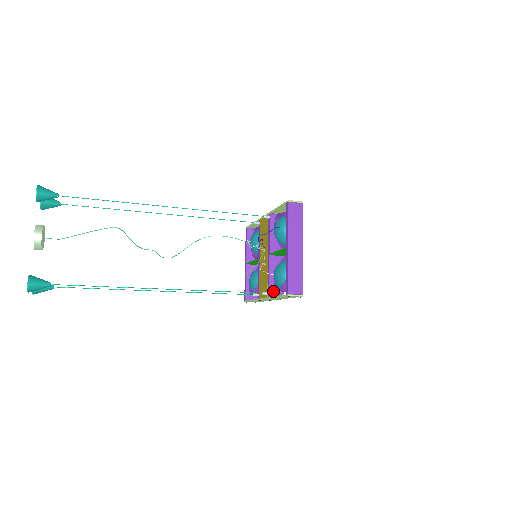
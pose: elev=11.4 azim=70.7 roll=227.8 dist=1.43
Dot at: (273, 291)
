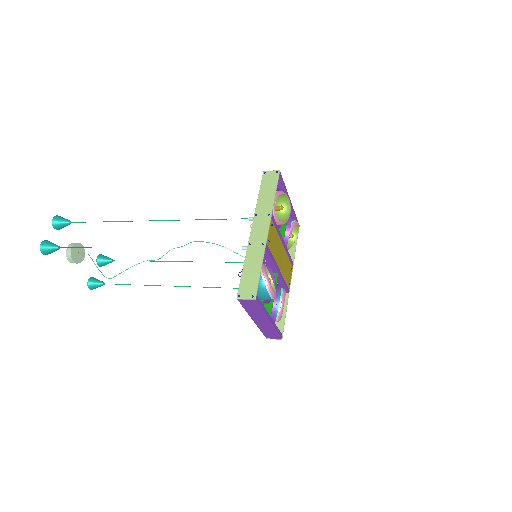
Dot at: occluded
